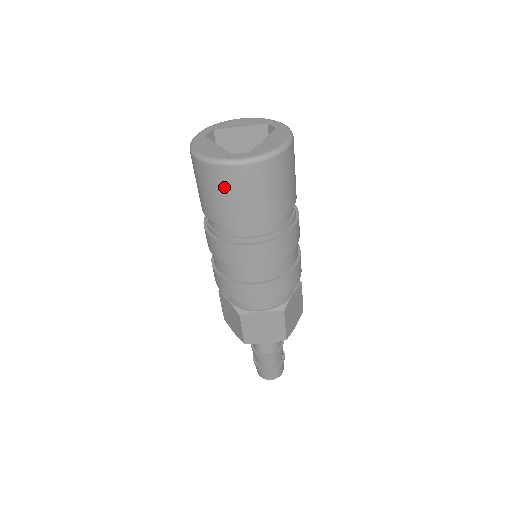
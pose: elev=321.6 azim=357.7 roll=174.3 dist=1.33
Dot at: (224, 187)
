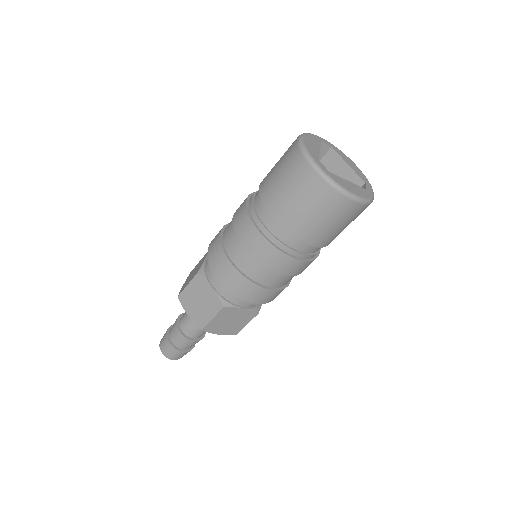
Dot at: (289, 172)
